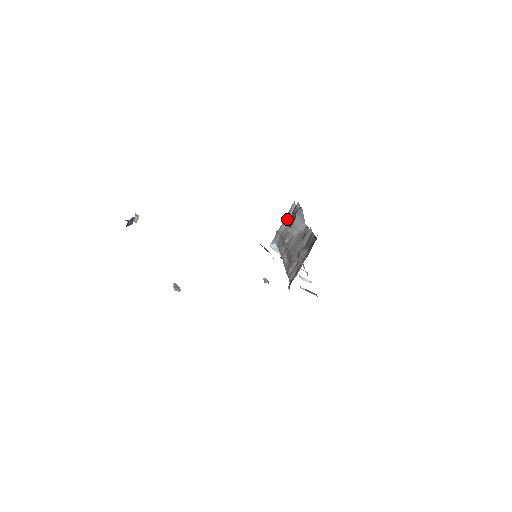
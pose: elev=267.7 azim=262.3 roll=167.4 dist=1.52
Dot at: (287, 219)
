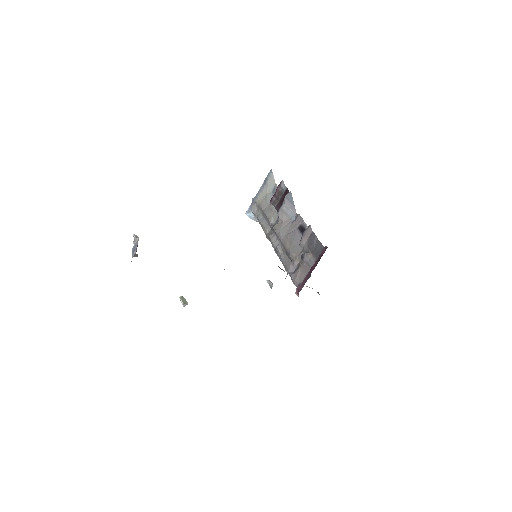
Dot at: (264, 188)
